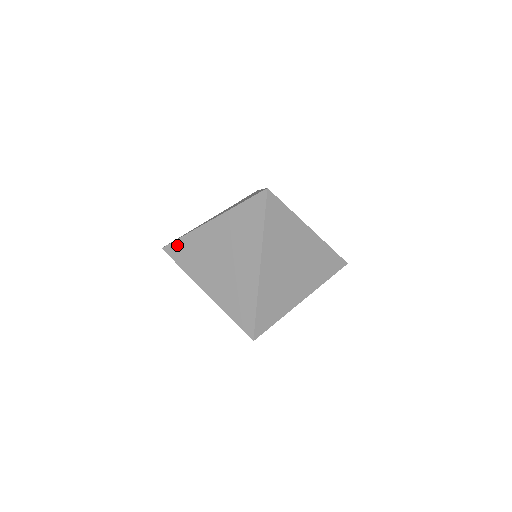
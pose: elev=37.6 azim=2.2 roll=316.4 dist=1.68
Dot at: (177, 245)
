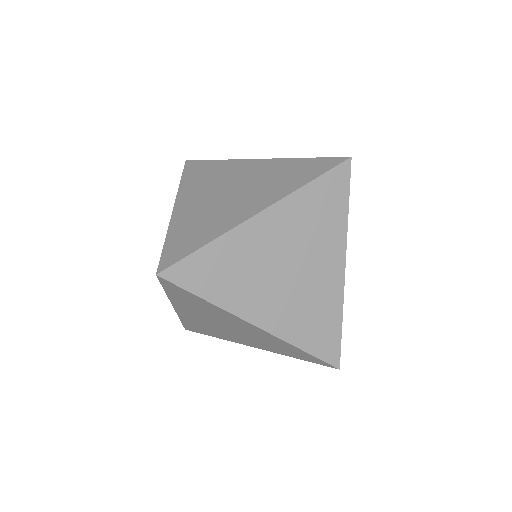
Dot at: occluded
